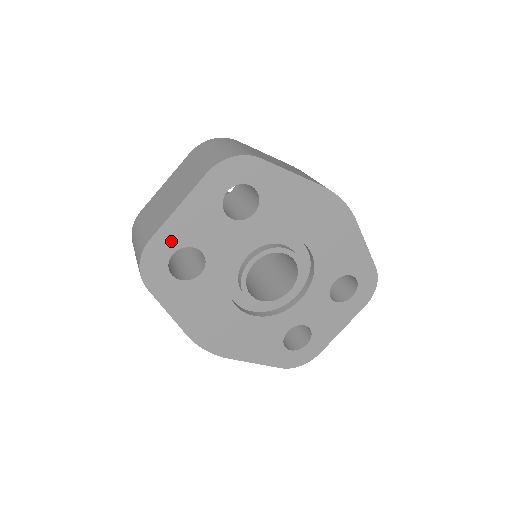
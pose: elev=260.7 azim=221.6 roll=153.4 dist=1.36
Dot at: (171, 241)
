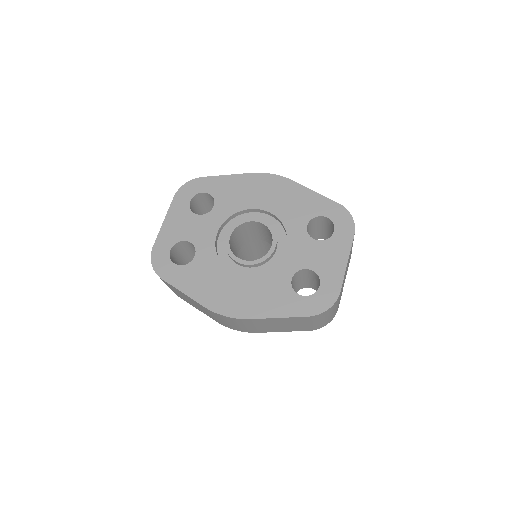
Dot at: (167, 242)
